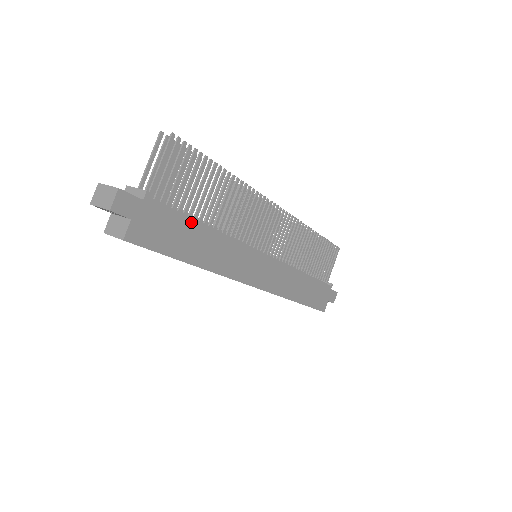
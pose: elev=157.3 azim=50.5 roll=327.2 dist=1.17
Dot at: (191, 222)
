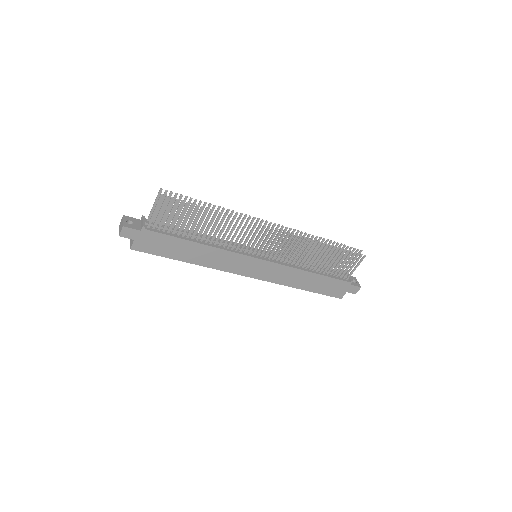
Dot at: (181, 240)
